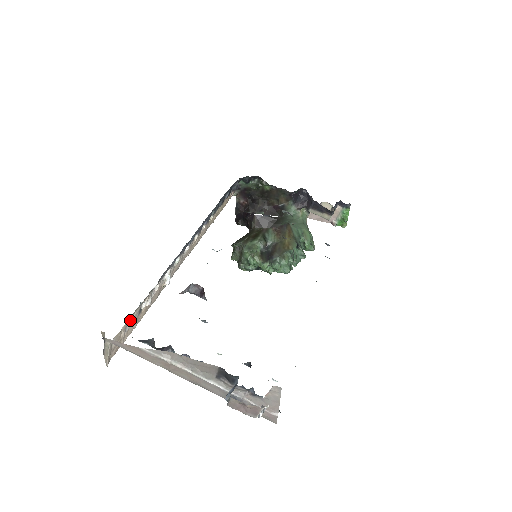
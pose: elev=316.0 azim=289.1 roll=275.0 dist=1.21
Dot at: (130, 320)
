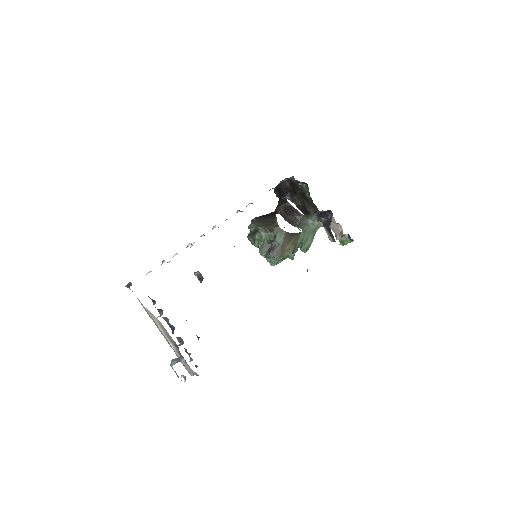
Dot at: occluded
